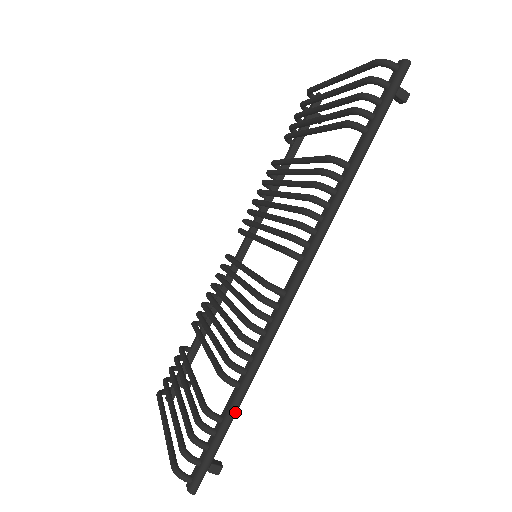
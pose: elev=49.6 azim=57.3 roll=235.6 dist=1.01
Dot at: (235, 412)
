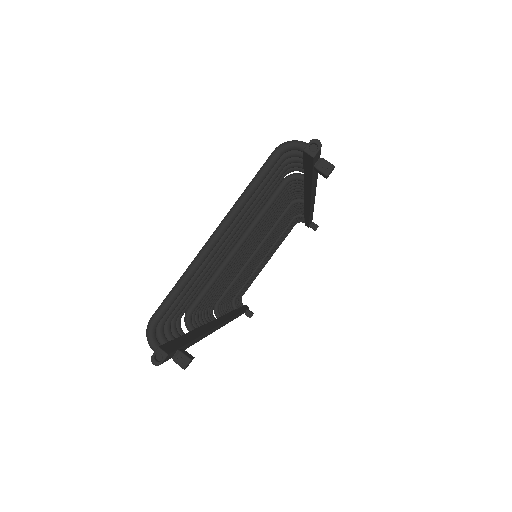
Dot at: occluded
